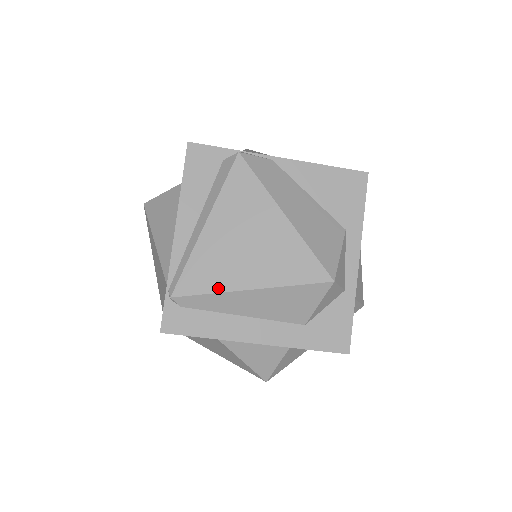
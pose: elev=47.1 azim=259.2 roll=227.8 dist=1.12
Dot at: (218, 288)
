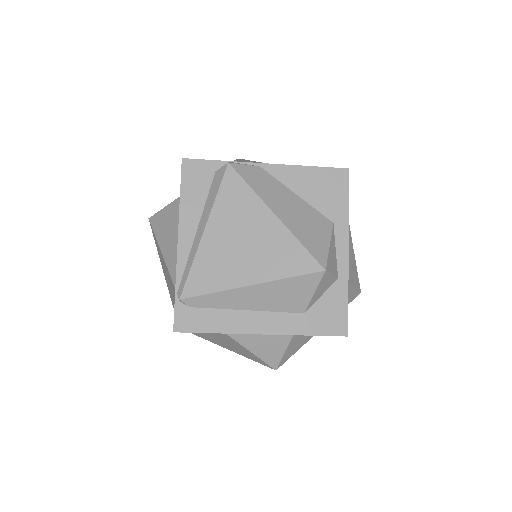
Dot at: (221, 287)
